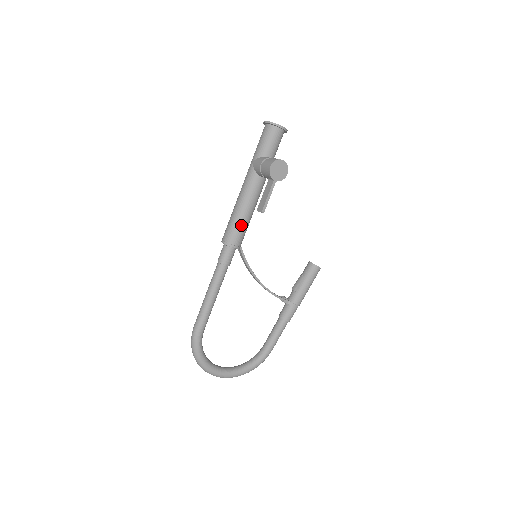
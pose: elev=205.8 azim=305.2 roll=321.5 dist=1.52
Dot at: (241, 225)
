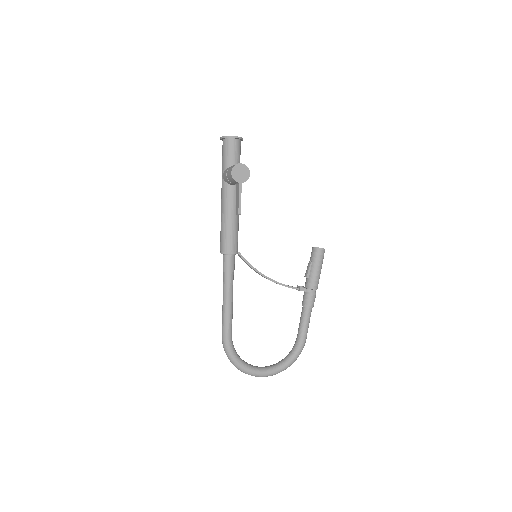
Dot at: (230, 232)
